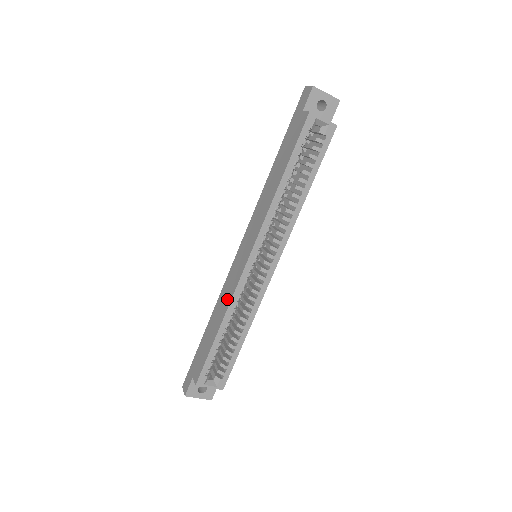
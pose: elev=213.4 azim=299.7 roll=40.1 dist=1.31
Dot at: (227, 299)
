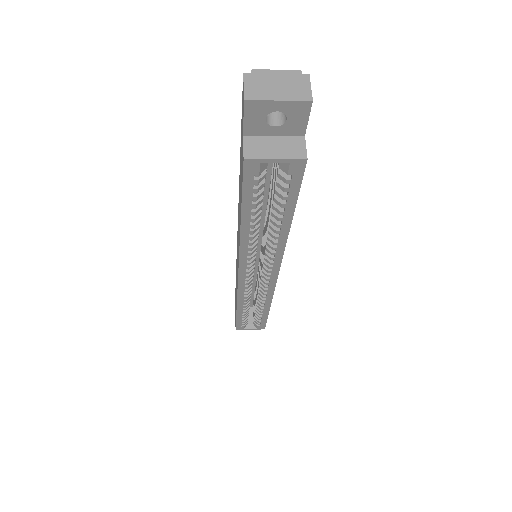
Dot at: occluded
